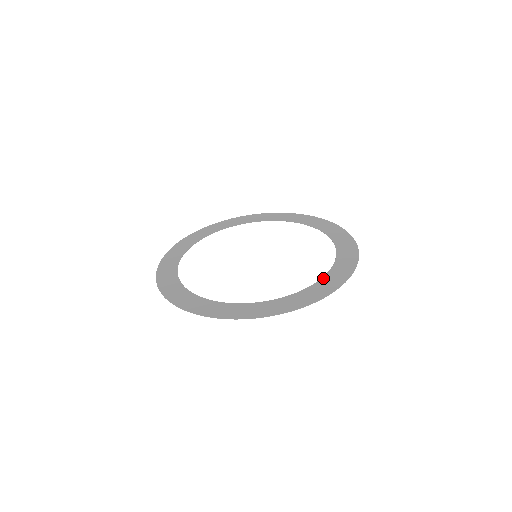
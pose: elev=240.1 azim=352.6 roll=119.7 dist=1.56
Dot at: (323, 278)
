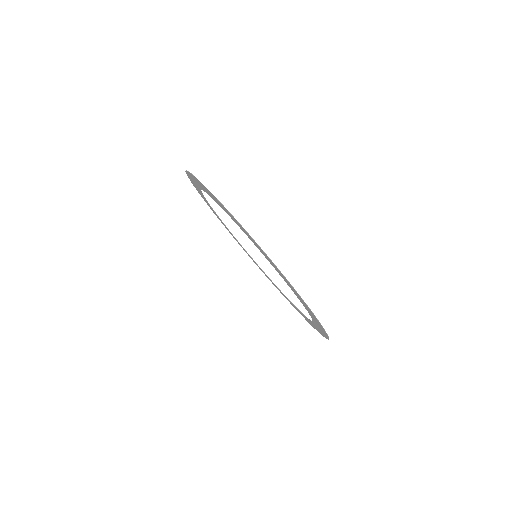
Dot at: occluded
